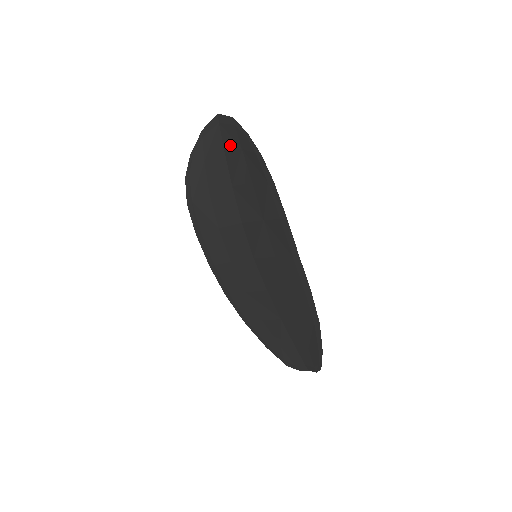
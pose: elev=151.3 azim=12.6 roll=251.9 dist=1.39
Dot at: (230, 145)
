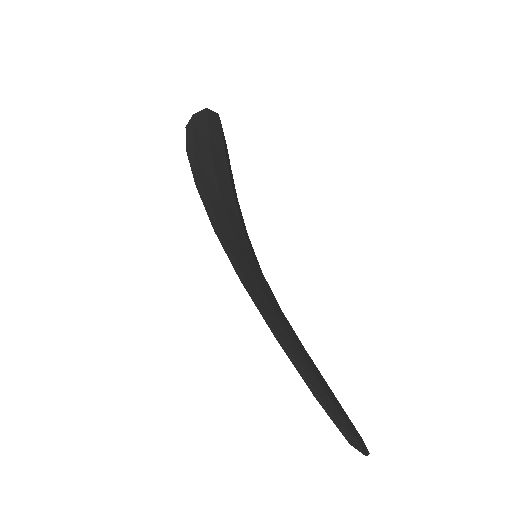
Dot at: occluded
